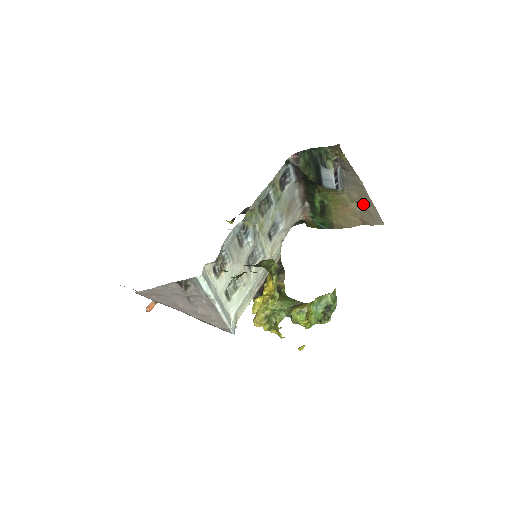
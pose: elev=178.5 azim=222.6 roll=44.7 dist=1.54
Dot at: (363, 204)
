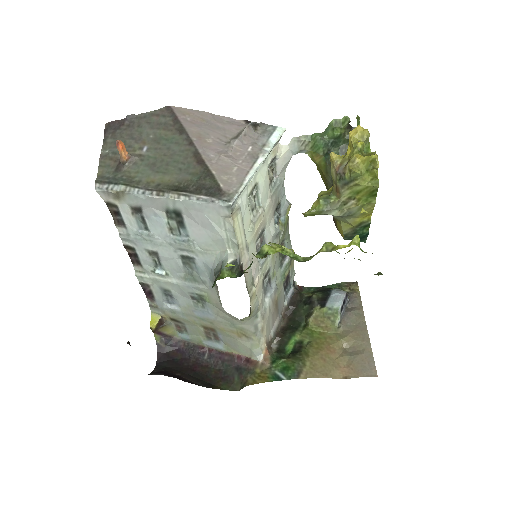
Dot at: (356, 349)
